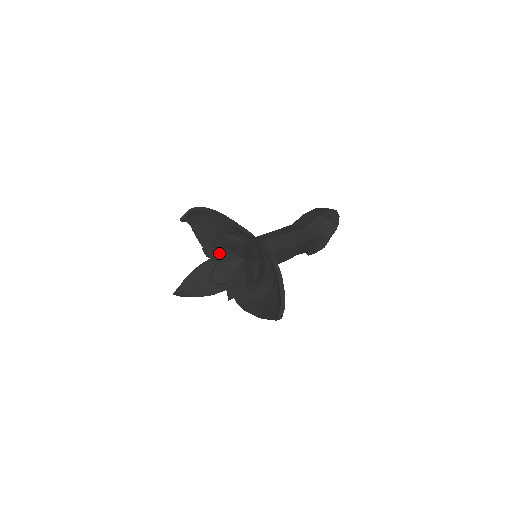
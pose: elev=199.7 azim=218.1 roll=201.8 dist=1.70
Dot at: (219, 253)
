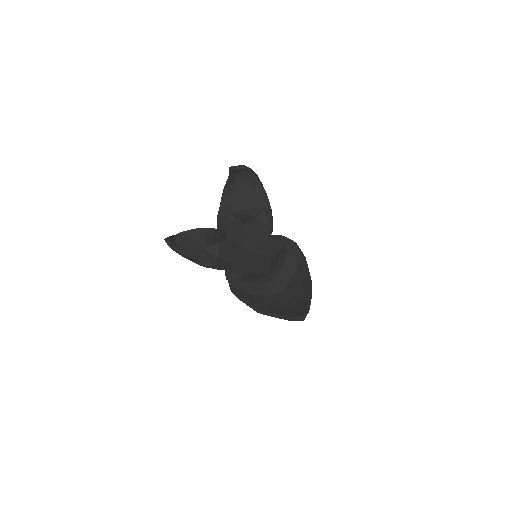
Dot at: (237, 228)
